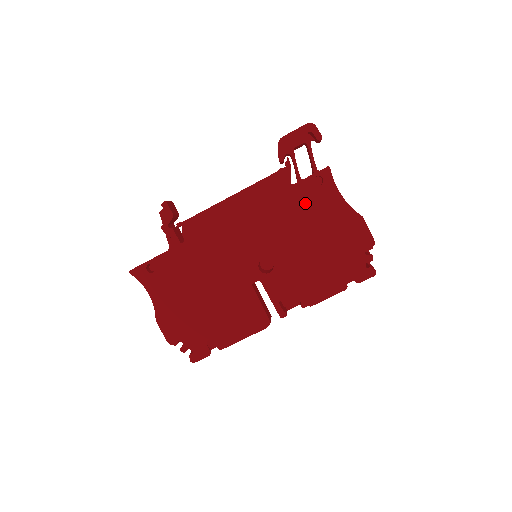
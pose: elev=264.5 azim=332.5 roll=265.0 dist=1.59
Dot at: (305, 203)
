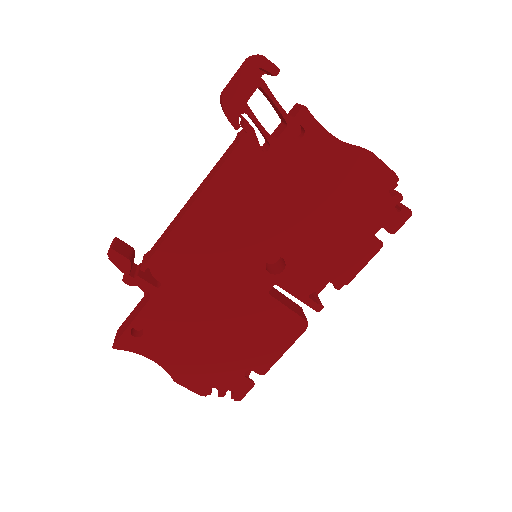
Dot at: (292, 169)
